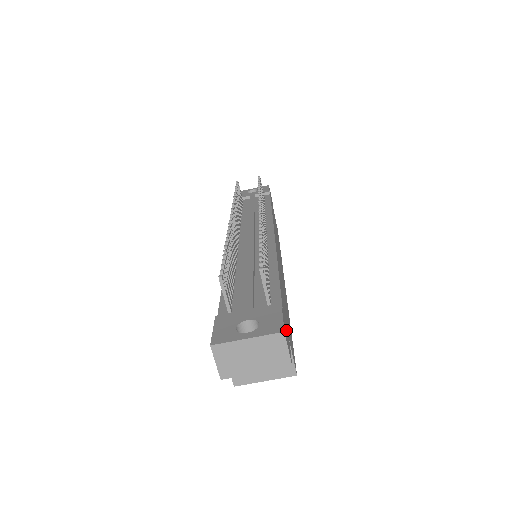
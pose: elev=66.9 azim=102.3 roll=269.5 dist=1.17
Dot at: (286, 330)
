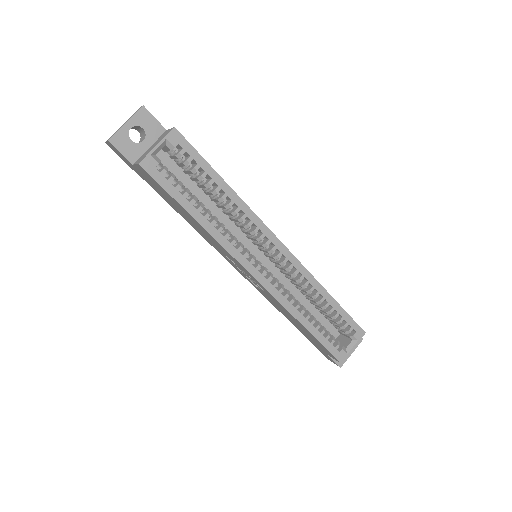
Dot at: occluded
